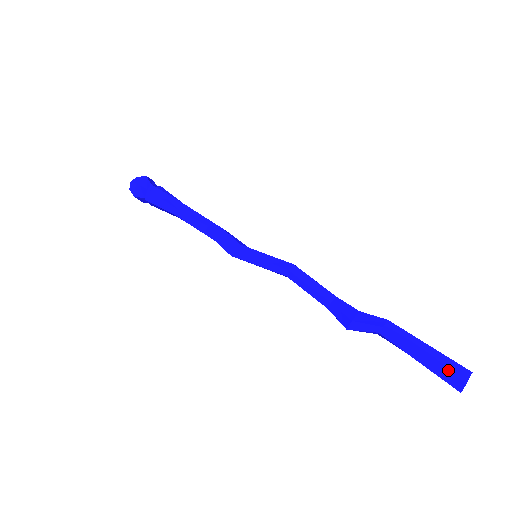
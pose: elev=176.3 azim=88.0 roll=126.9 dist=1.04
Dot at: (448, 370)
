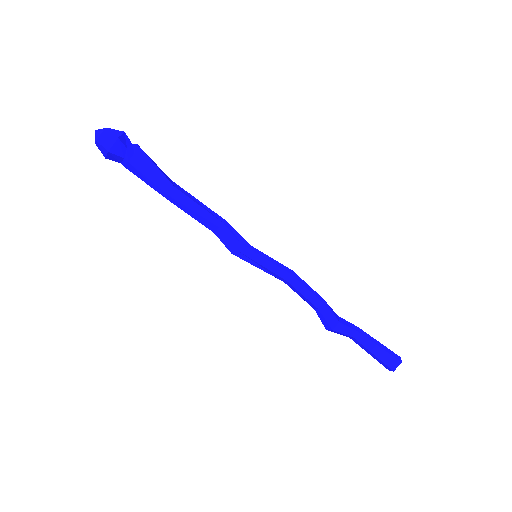
Dot at: (387, 363)
